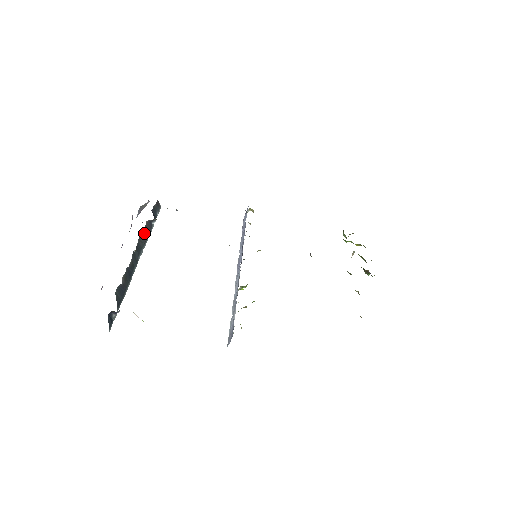
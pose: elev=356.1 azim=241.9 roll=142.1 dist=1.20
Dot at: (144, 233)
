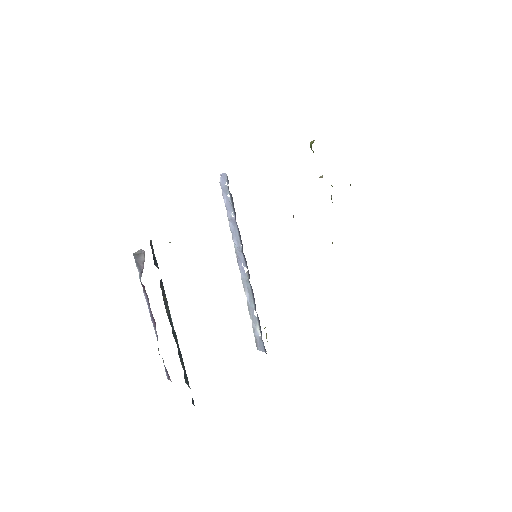
Dot at: (164, 299)
